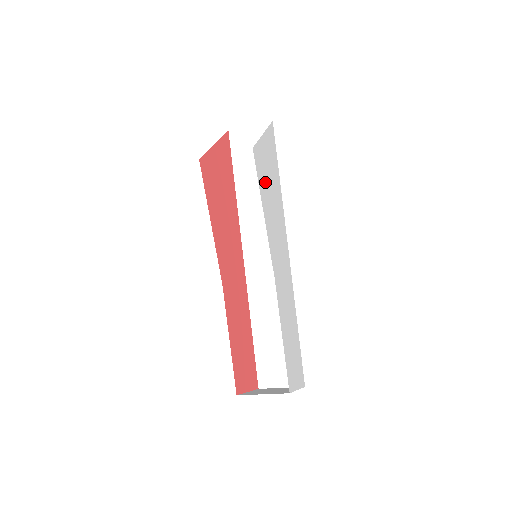
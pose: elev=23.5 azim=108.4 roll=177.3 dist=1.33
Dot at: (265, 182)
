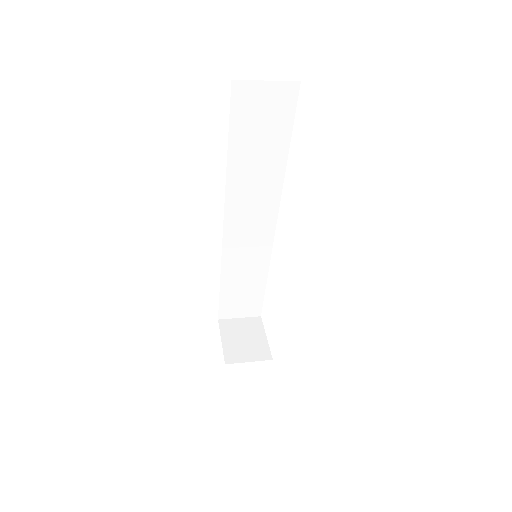
Dot at: occluded
